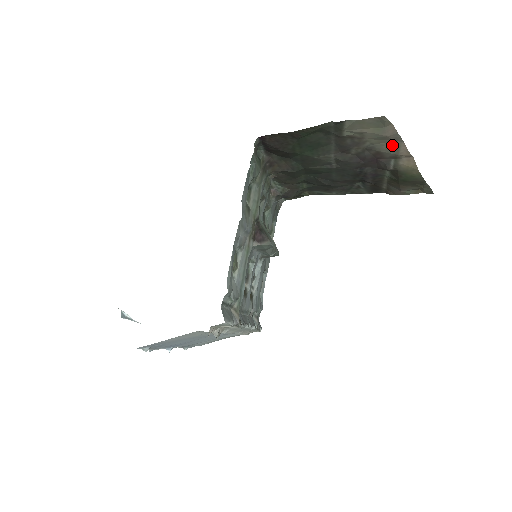
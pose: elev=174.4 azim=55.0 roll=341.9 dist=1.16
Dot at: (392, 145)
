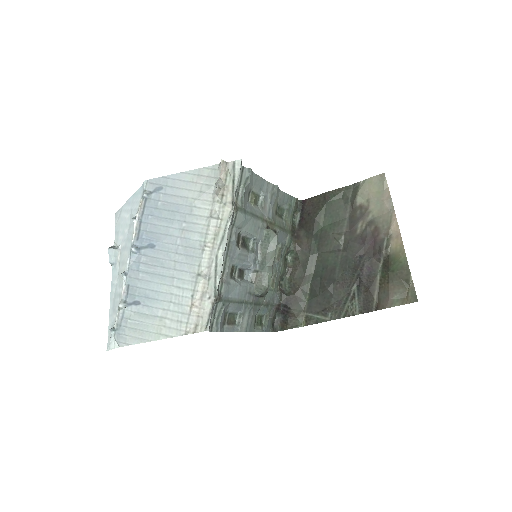
Dot at: (387, 217)
